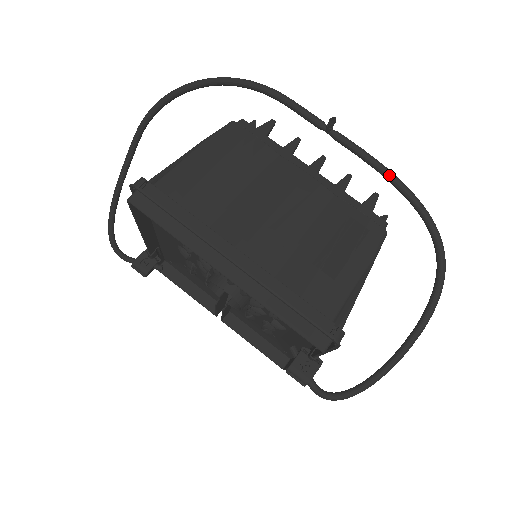
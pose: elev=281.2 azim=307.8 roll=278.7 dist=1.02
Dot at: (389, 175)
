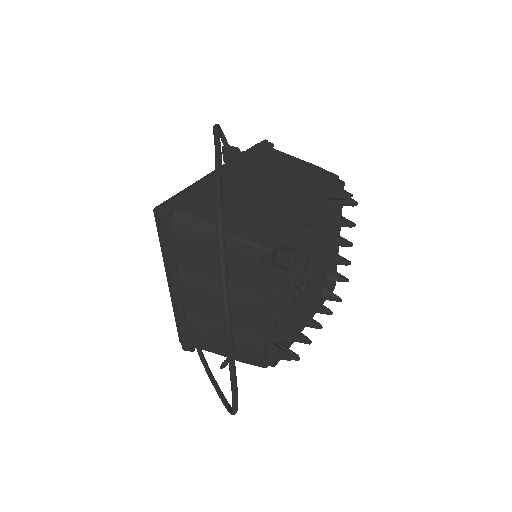
Dot at: (232, 394)
